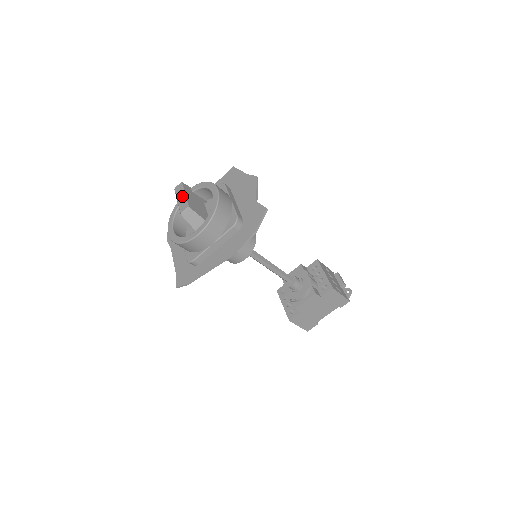
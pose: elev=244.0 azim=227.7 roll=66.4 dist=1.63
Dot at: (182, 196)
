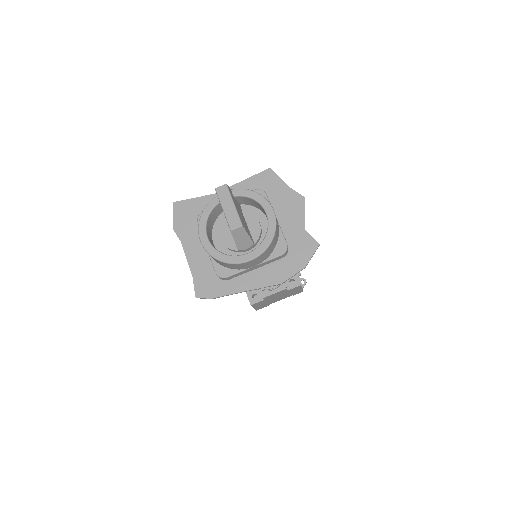
Dot at: (231, 206)
